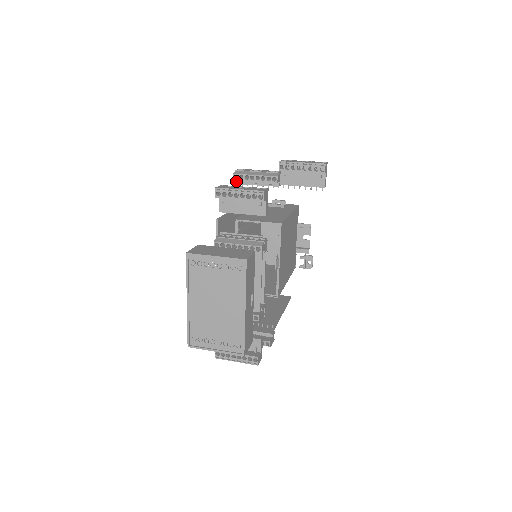
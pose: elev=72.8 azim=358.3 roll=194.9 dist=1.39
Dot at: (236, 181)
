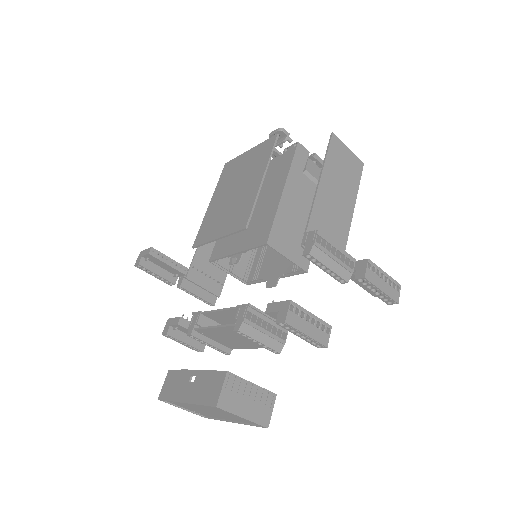
Dot at: (304, 244)
